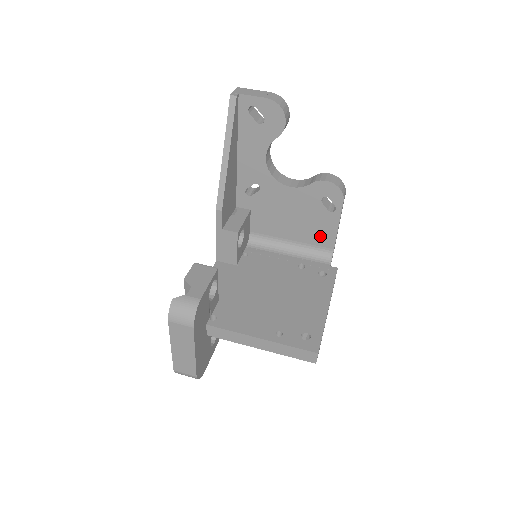
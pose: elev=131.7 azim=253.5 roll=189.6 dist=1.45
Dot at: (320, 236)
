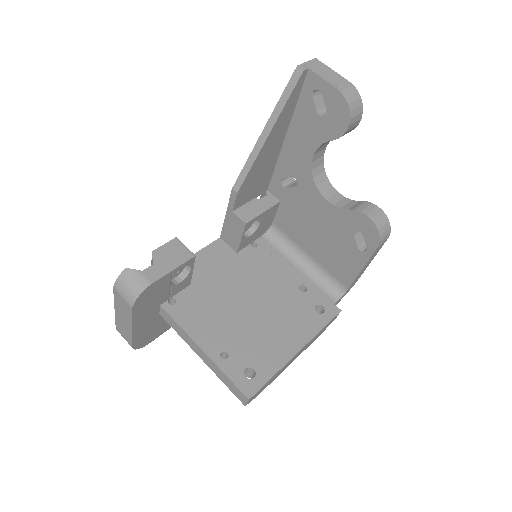
Dot at: (339, 268)
